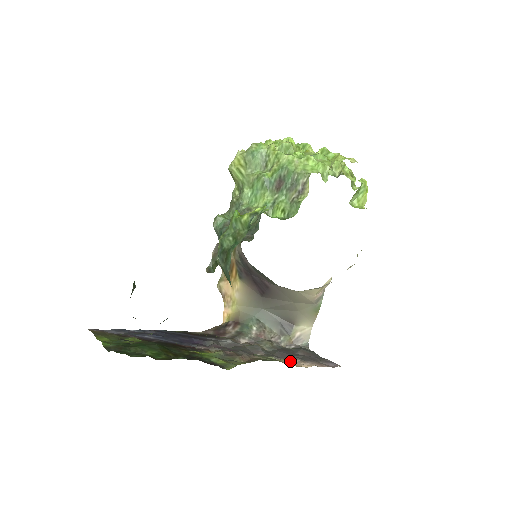
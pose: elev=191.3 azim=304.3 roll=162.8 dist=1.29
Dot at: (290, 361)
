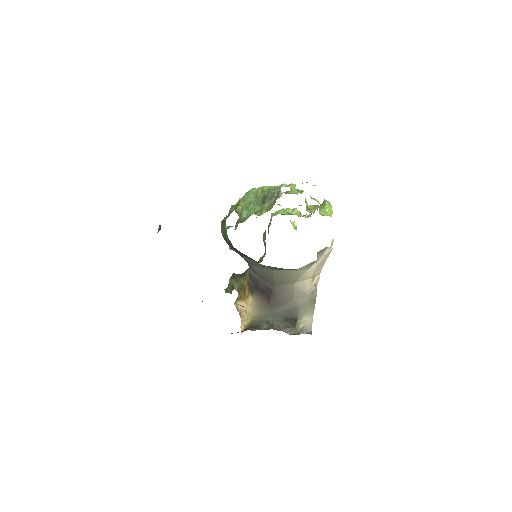
Dot at: occluded
